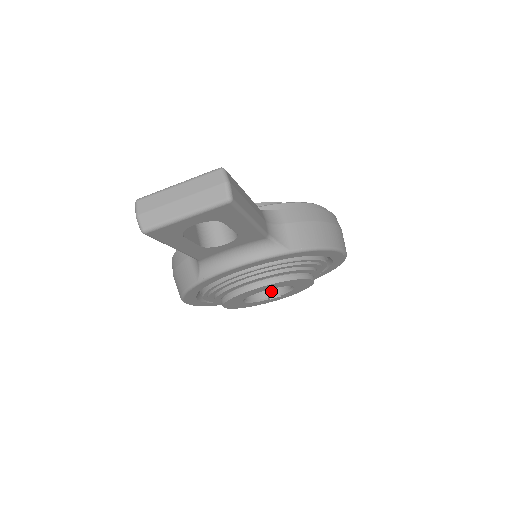
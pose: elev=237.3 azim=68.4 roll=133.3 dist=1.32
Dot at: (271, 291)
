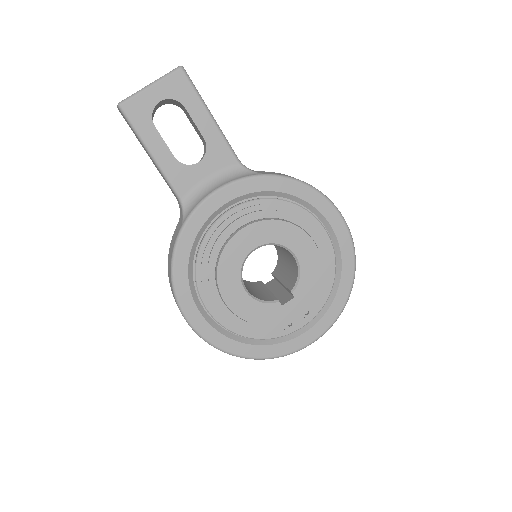
Dot at: (283, 300)
